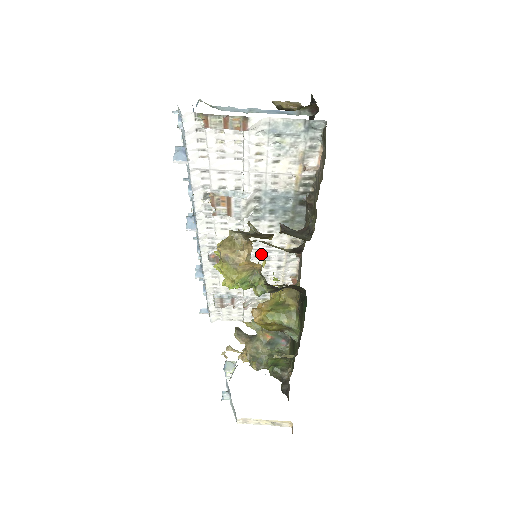
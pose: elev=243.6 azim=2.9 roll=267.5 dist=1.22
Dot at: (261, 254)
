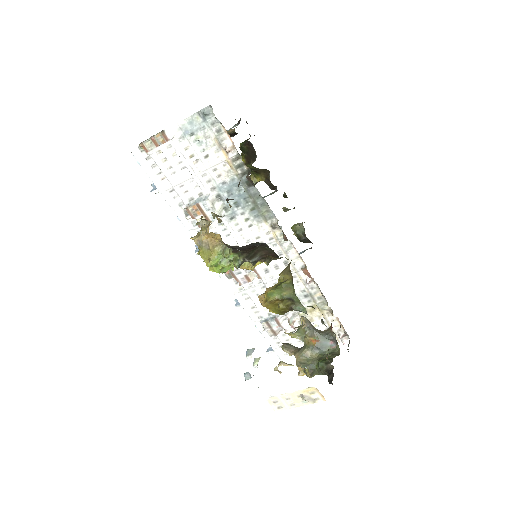
Dot at: occluded
